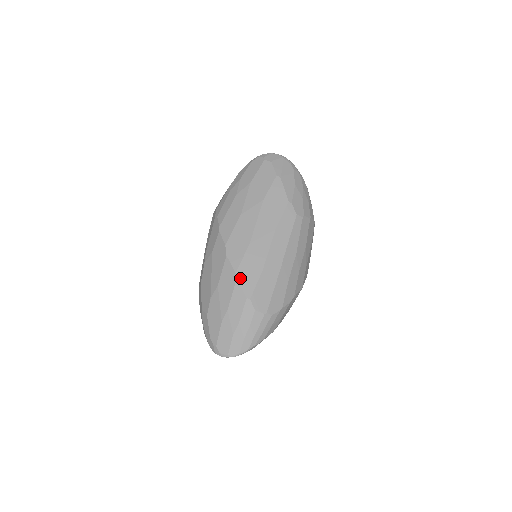
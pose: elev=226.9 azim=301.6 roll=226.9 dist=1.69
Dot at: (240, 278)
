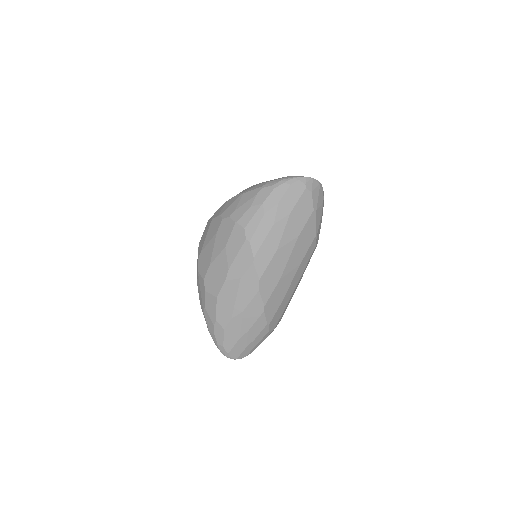
Dot at: (267, 310)
